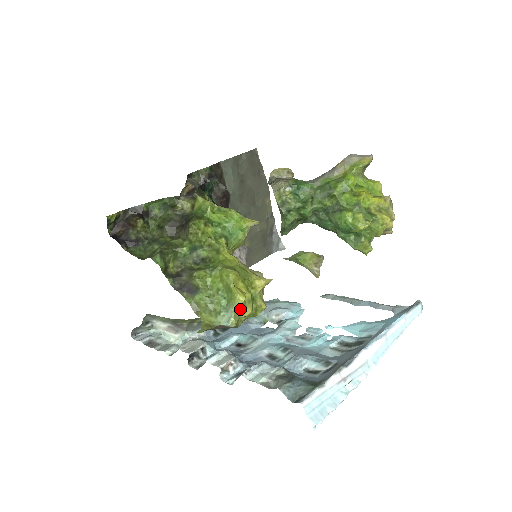
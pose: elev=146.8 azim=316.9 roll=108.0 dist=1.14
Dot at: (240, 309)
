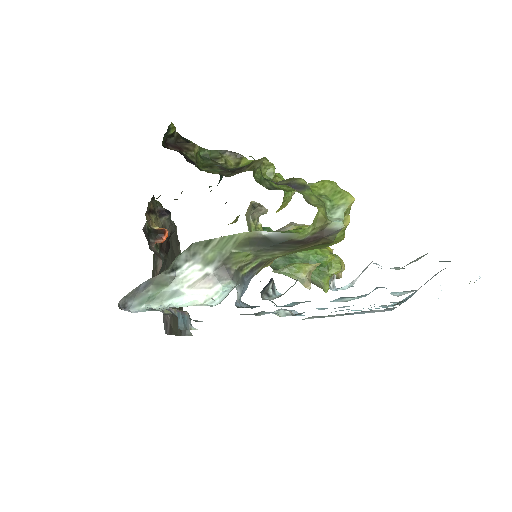
Dot at: (347, 211)
